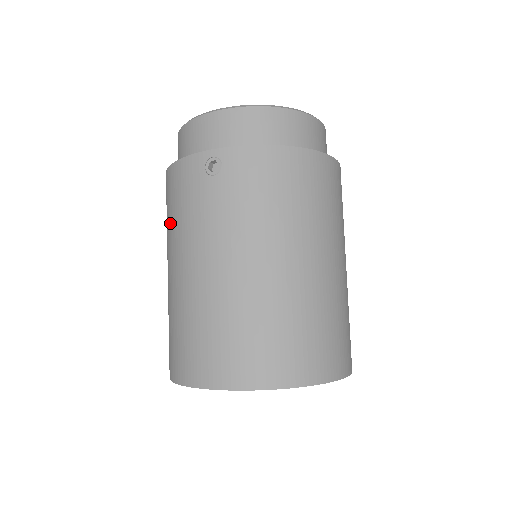
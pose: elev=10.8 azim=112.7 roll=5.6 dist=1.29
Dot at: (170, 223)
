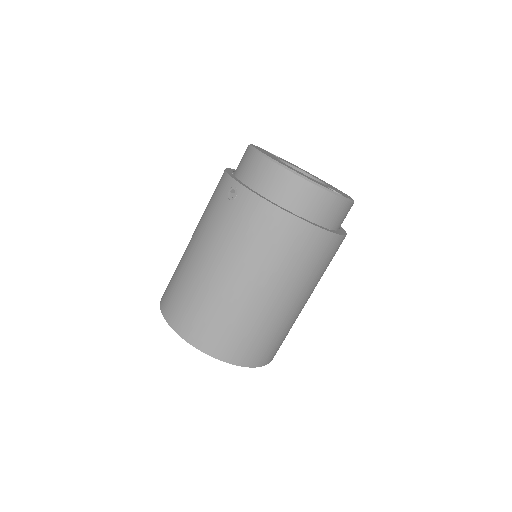
Dot at: occluded
